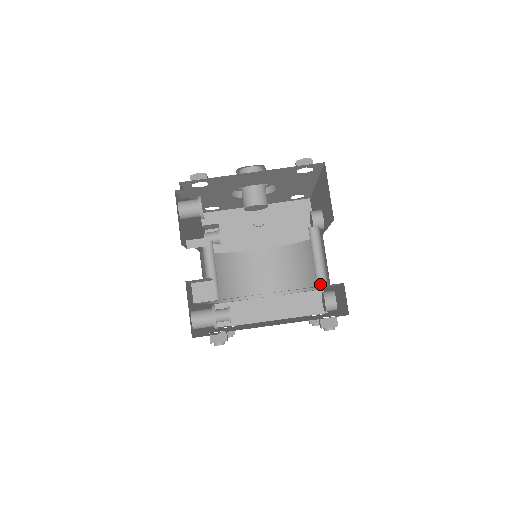
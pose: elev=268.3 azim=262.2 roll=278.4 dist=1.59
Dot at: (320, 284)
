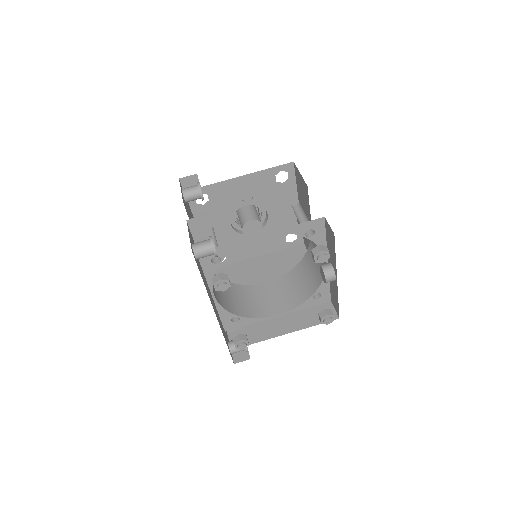
Dot at: (308, 236)
